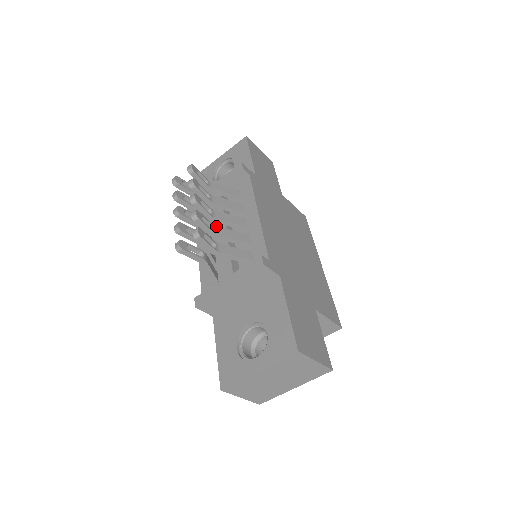
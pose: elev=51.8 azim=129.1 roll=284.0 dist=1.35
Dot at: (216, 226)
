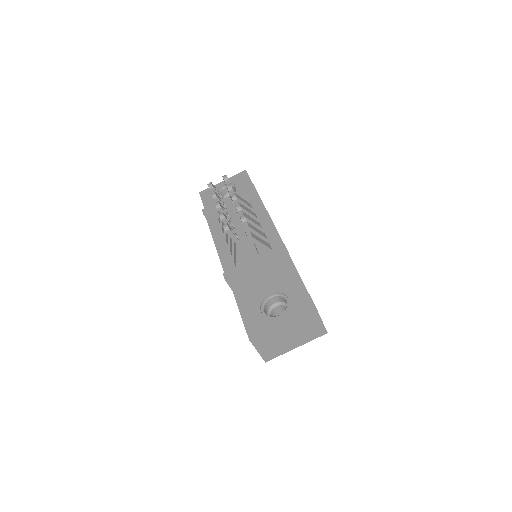
Dot at: occluded
